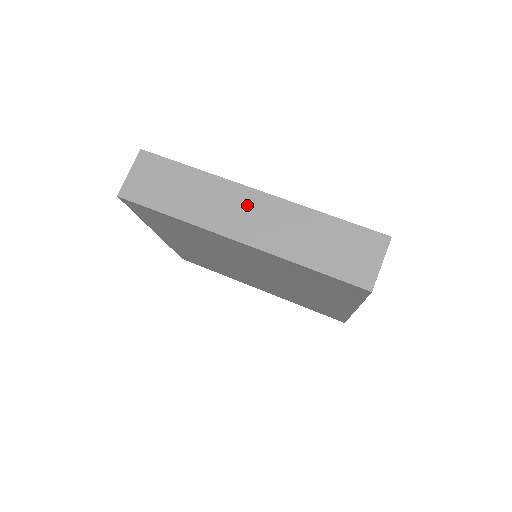
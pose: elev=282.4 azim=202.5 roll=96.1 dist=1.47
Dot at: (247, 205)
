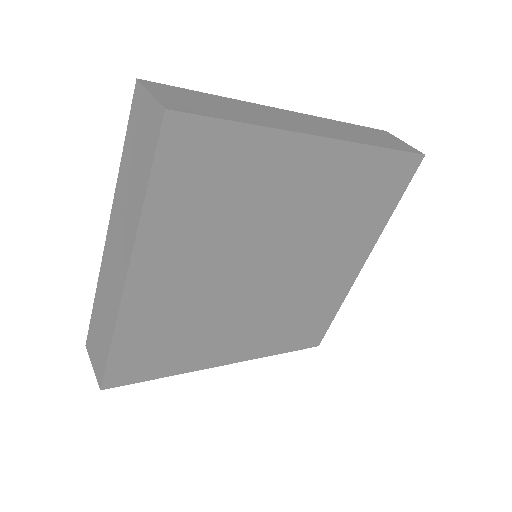
Dot at: (294, 117)
